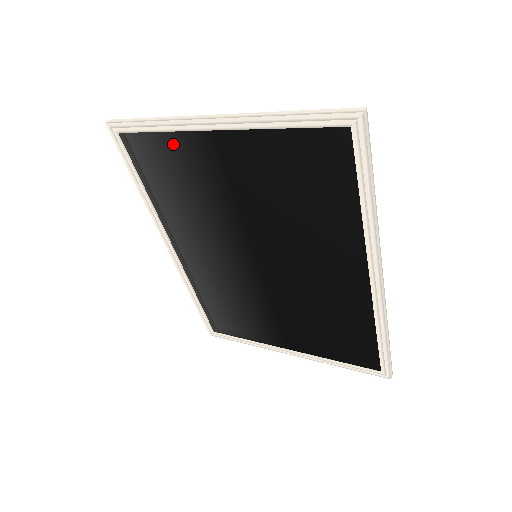
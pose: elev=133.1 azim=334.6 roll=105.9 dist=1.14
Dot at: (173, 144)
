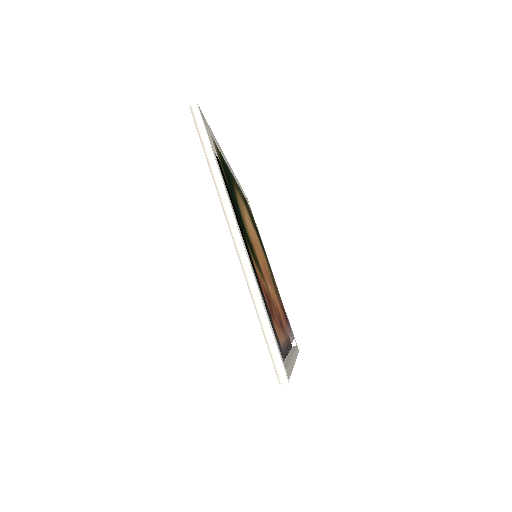
Dot at: occluded
